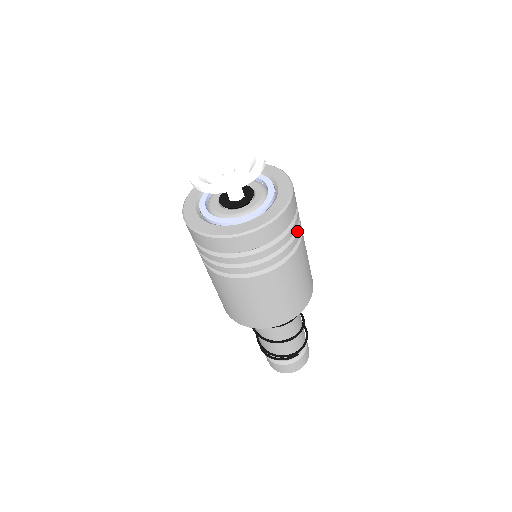
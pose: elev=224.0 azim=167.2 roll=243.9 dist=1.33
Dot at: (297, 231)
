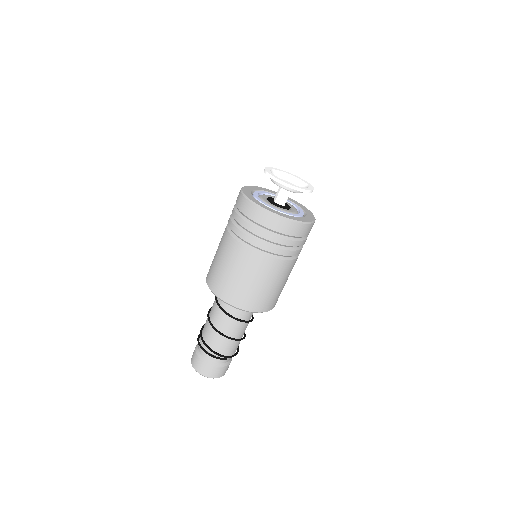
Dot at: (301, 248)
